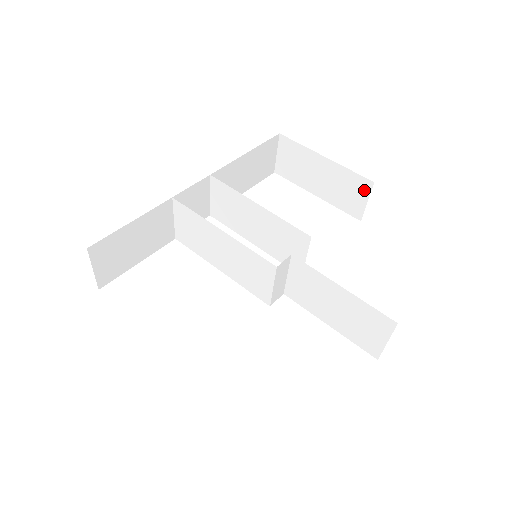
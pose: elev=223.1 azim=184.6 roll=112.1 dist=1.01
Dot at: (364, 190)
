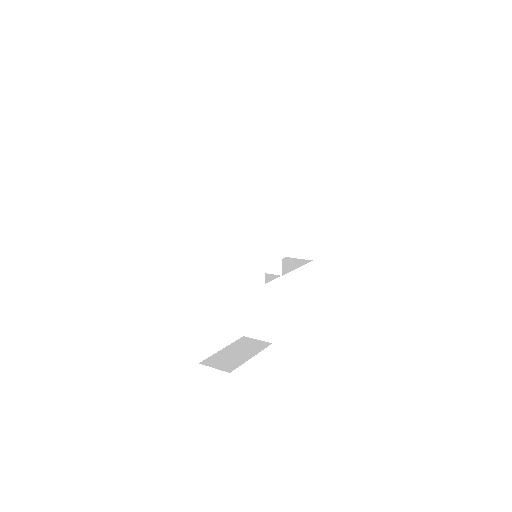
Dot at: (306, 255)
